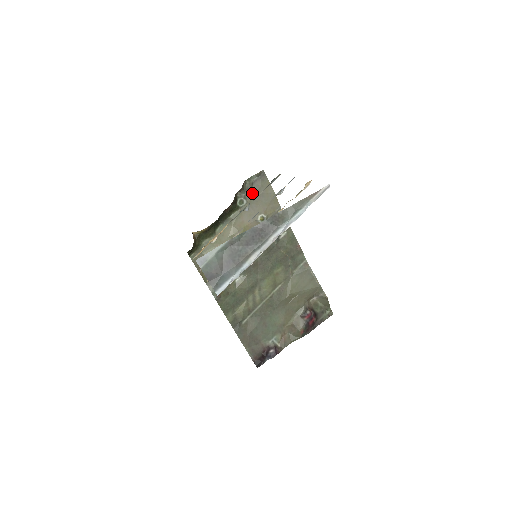
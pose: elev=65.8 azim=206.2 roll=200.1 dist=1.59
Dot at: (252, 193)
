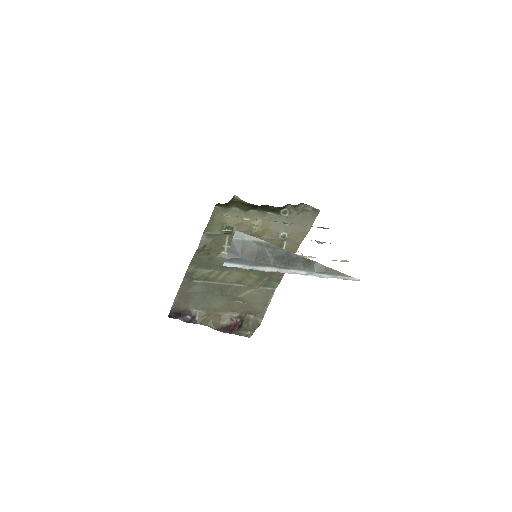
Dot at: (297, 215)
